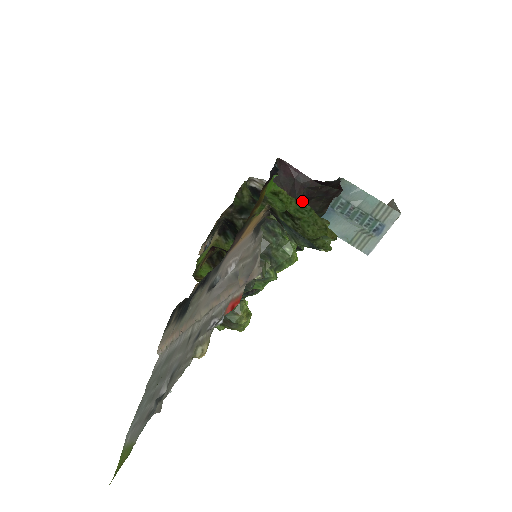
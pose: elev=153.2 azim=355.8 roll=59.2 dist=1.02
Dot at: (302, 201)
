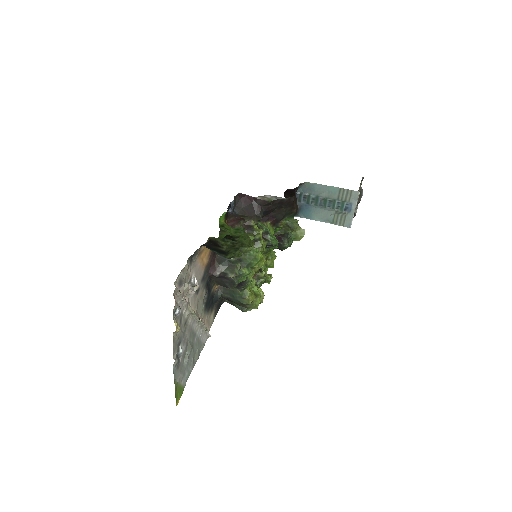
Dot at: (266, 214)
